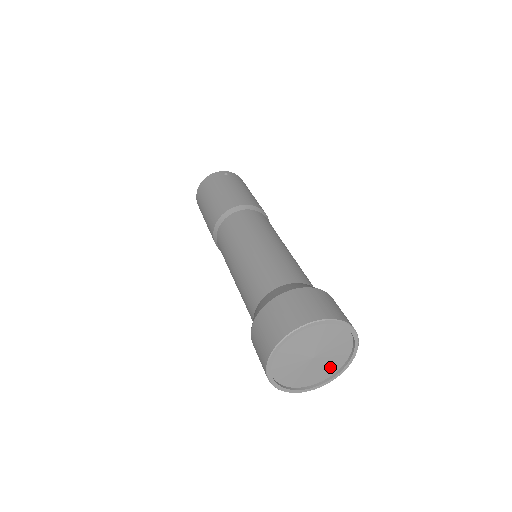
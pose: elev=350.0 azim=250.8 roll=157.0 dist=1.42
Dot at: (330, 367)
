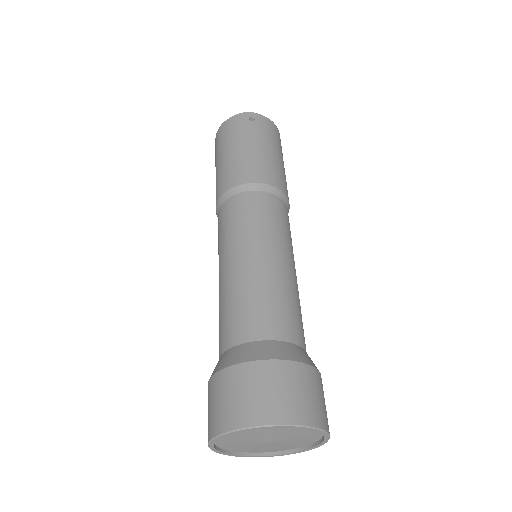
Dot at: (293, 445)
